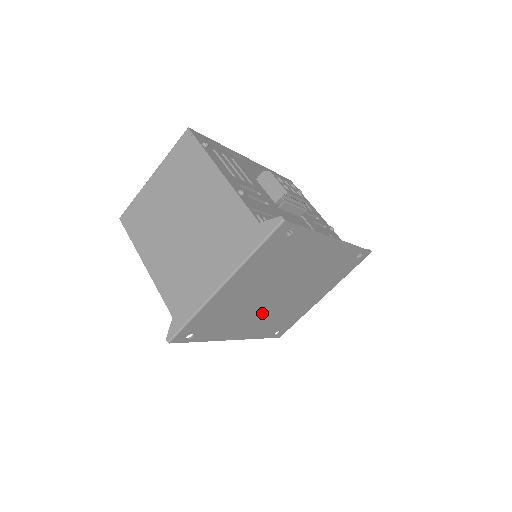
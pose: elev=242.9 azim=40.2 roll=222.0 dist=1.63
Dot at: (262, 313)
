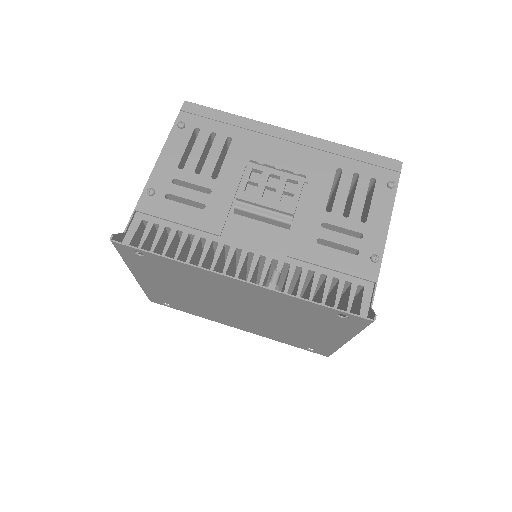
Dot at: (241, 319)
